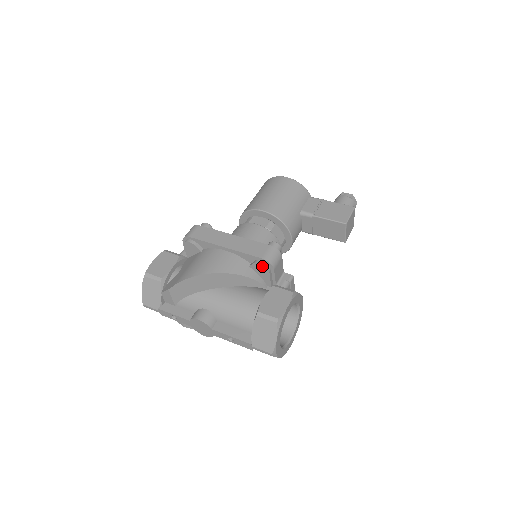
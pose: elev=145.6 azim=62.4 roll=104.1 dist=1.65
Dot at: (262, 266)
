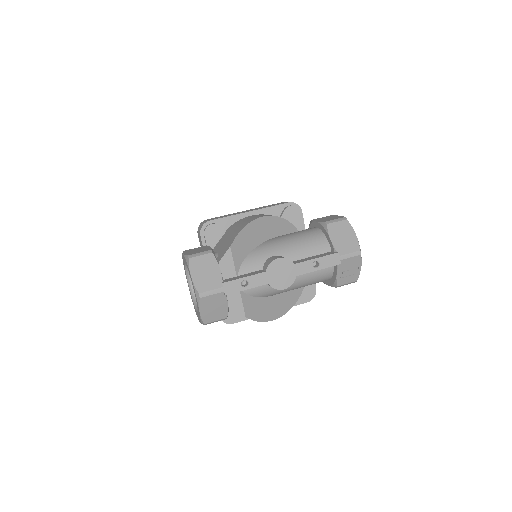
Dot at: (293, 208)
